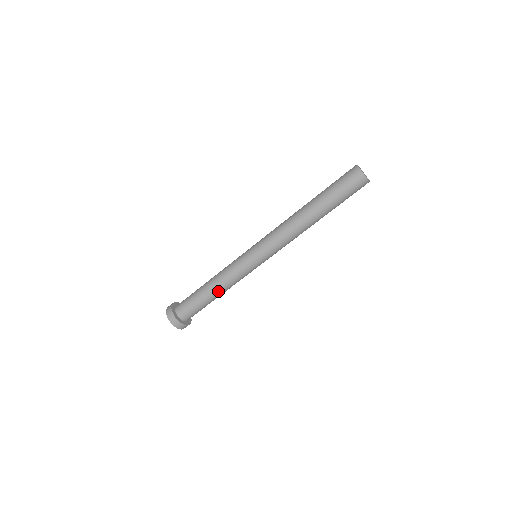
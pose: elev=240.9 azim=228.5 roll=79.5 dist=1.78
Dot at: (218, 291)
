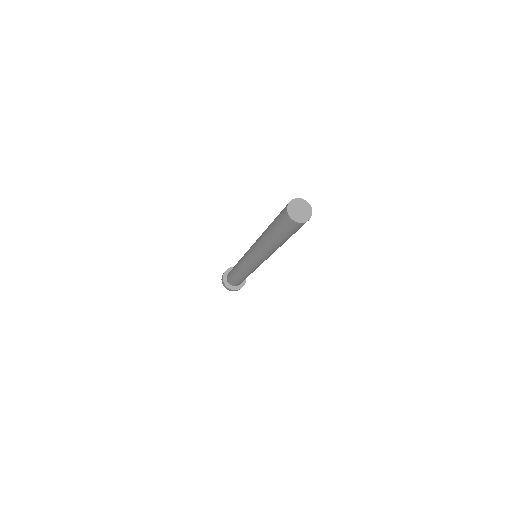
Dot at: occluded
